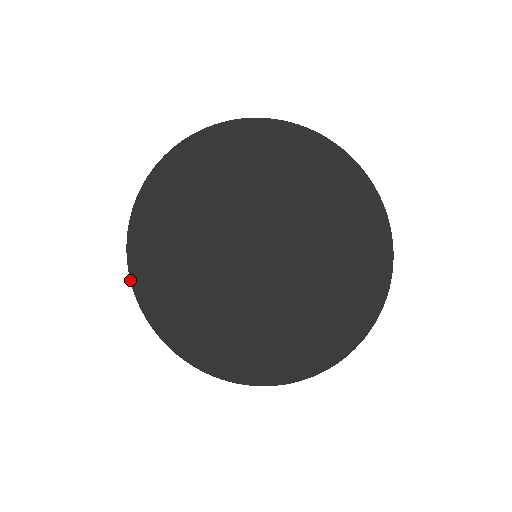
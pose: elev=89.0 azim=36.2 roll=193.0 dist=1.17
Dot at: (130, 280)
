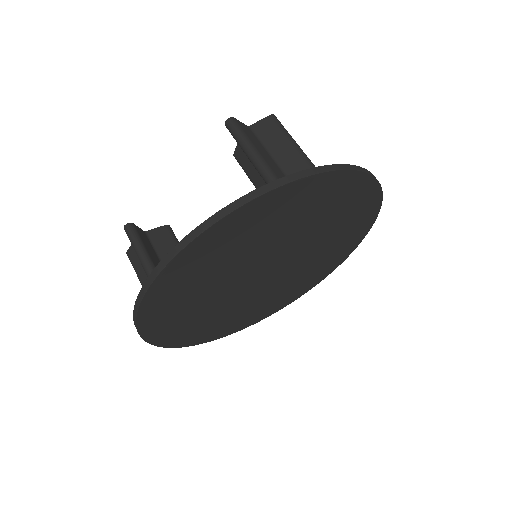
Dot at: (172, 260)
